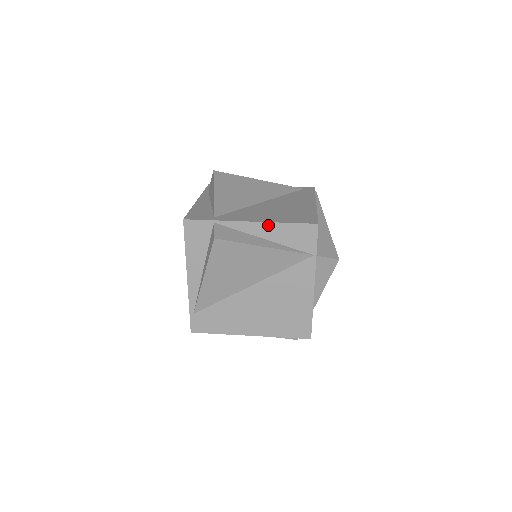
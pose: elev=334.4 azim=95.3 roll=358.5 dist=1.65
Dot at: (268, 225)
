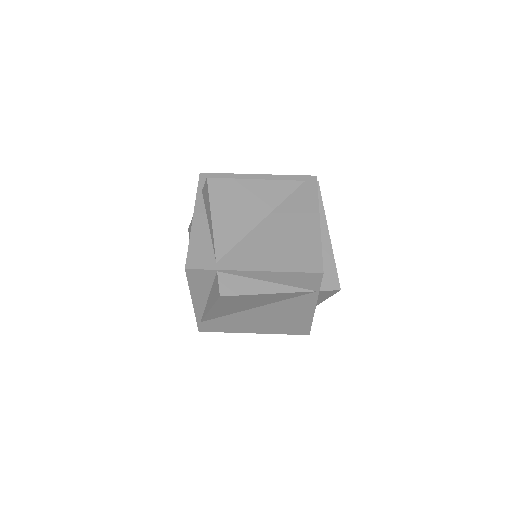
Dot at: (272, 273)
